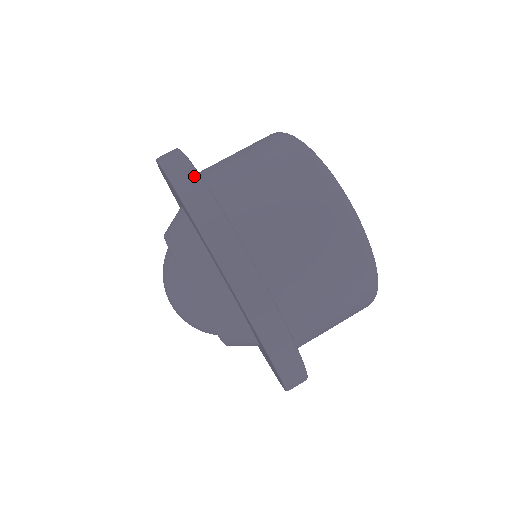
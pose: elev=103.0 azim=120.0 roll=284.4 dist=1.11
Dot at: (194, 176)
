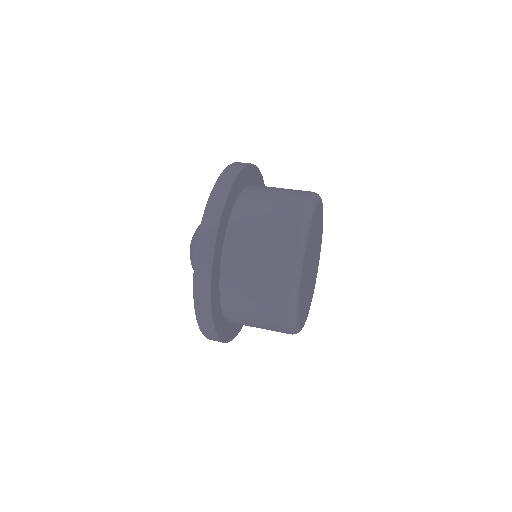
Dot at: (229, 184)
